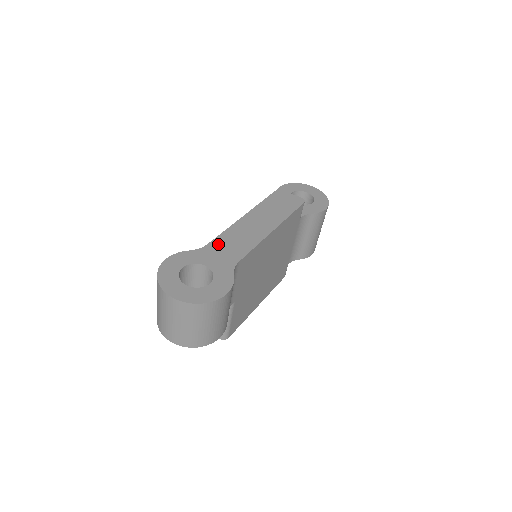
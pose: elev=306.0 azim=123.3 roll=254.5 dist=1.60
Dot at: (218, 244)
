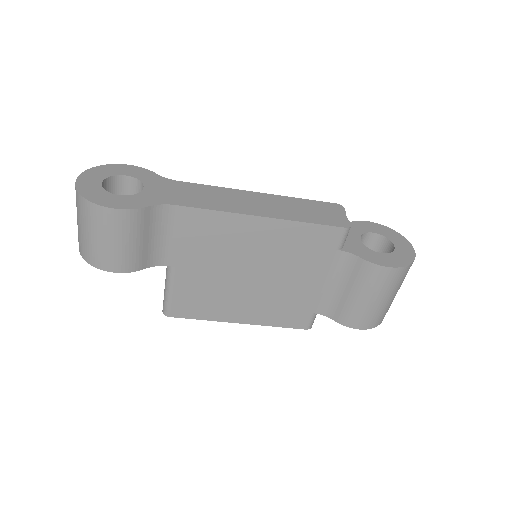
Dot at: (187, 186)
